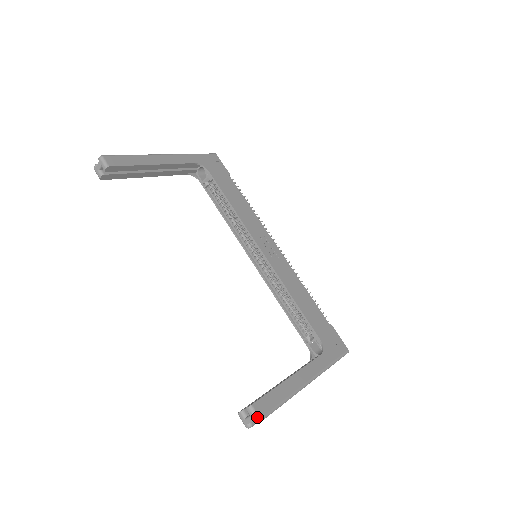
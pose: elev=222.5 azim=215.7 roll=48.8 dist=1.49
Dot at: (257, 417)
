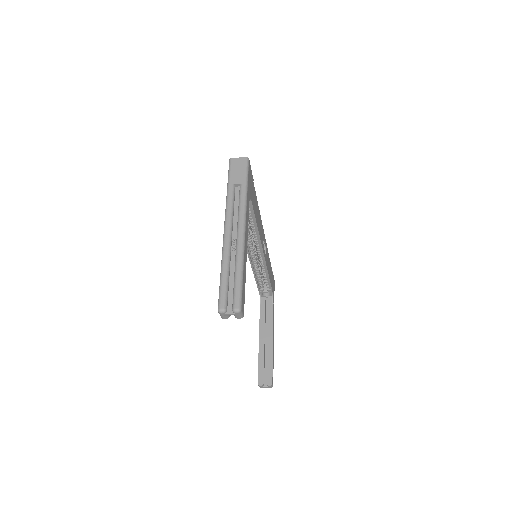
Dot at: occluded
